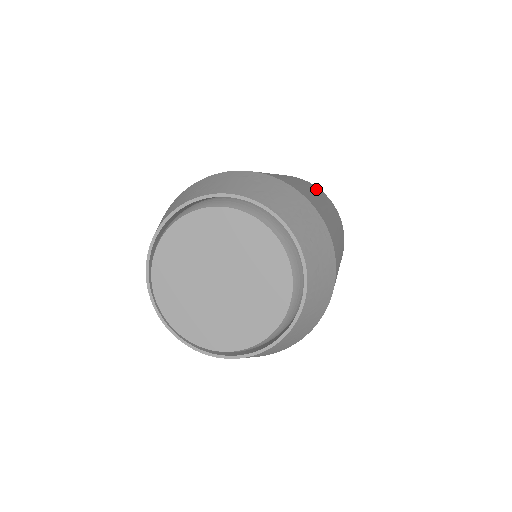
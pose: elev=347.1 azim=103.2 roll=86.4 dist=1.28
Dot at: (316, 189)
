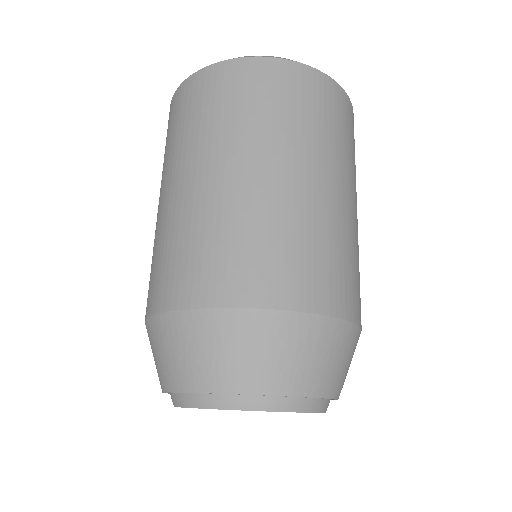
Dot at: (323, 116)
